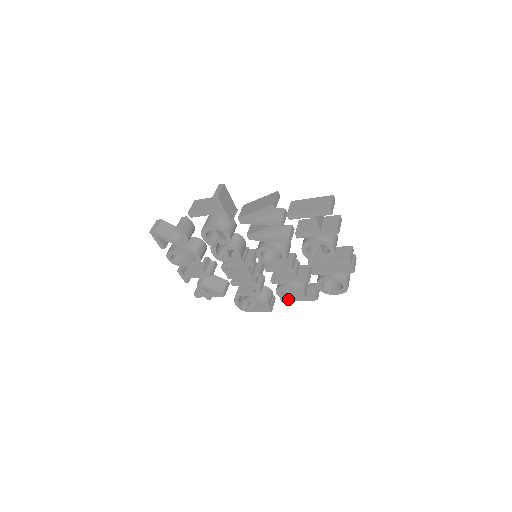
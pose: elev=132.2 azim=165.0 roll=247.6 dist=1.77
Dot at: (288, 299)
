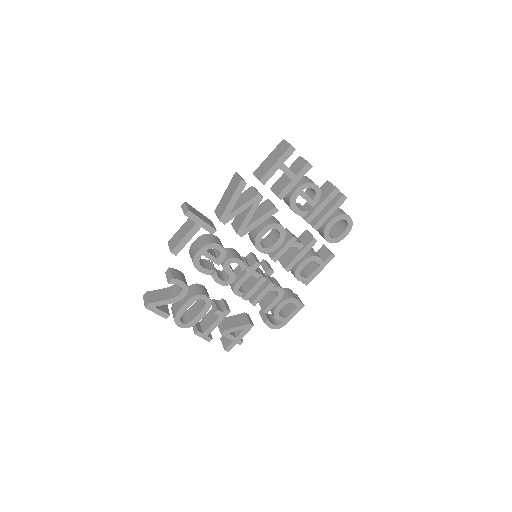
Dot at: (310, 278)
